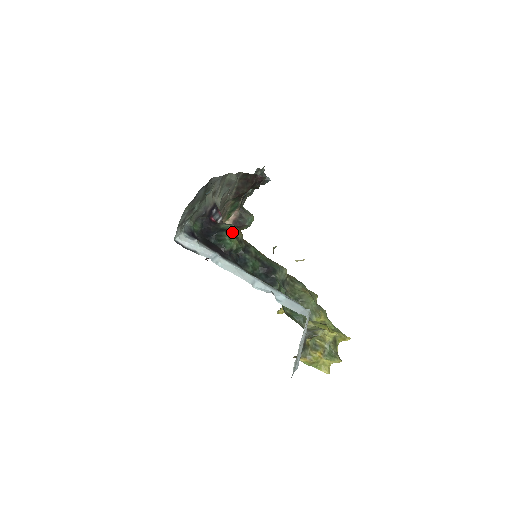
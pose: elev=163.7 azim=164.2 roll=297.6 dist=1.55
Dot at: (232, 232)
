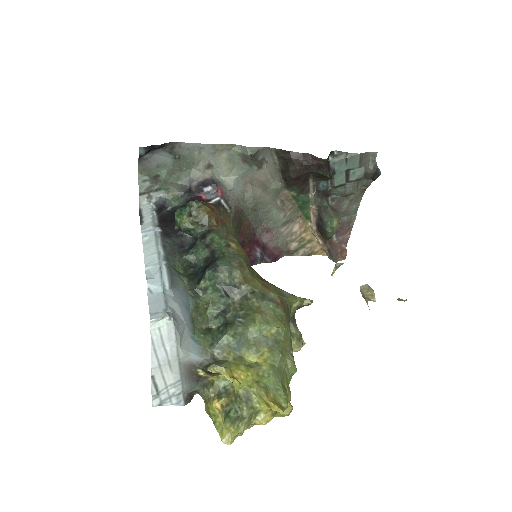
Dot at: (188, 208)
